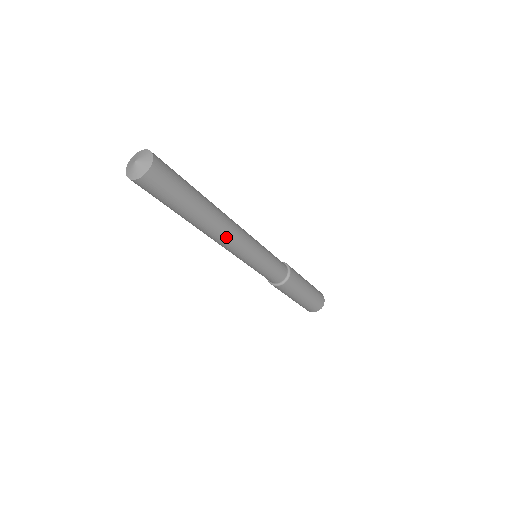
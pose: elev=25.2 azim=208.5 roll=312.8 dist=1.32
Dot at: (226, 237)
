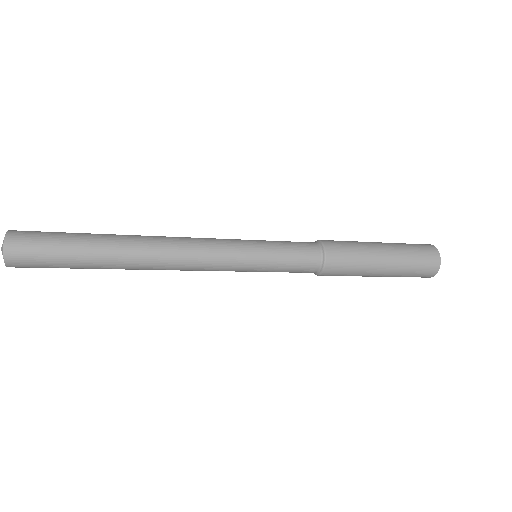
Dot at: (171, 258)
